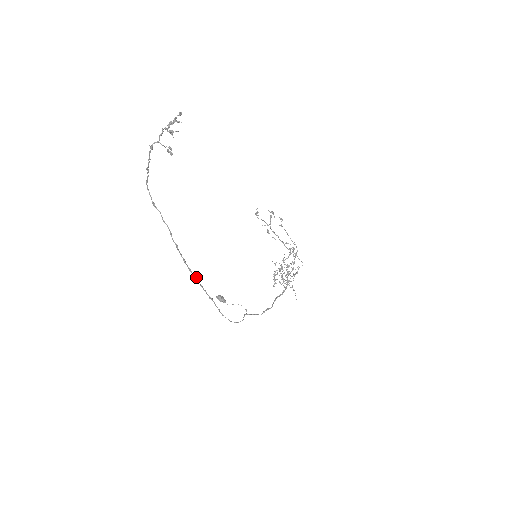
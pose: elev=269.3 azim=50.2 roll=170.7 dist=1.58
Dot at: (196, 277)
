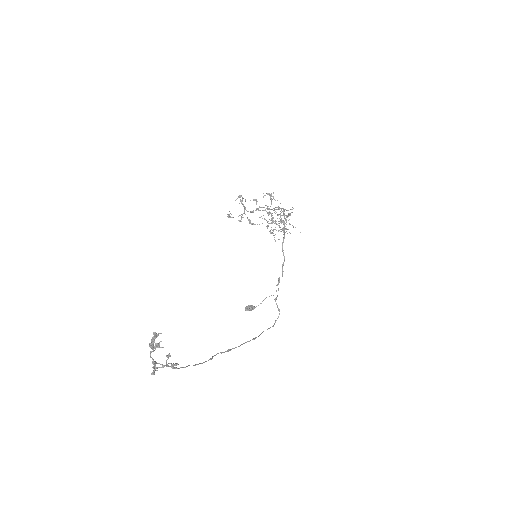
Dot at: occluded
